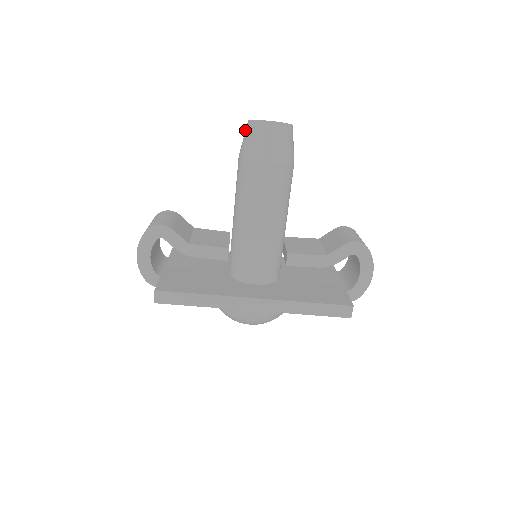
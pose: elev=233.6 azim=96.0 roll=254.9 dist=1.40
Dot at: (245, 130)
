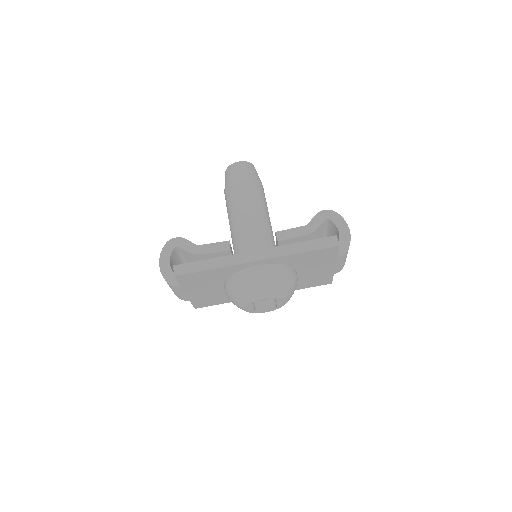
Dot at: occluded
